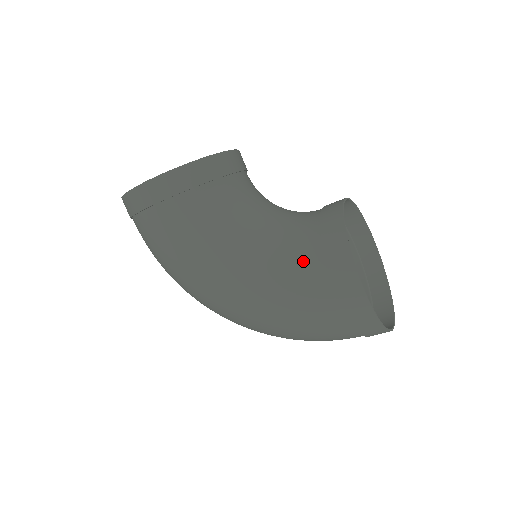
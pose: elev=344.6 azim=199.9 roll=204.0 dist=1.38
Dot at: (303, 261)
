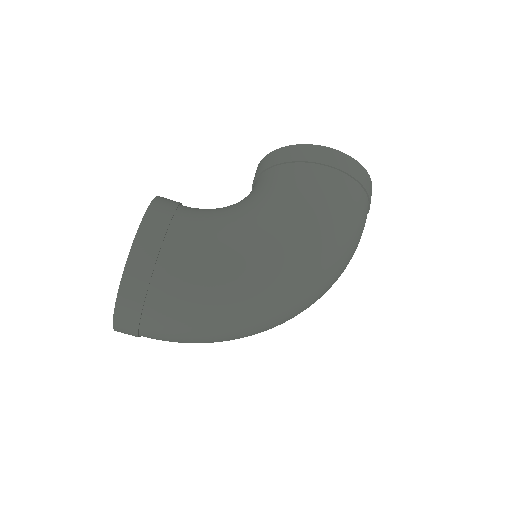
Dot at: (294, 177)
